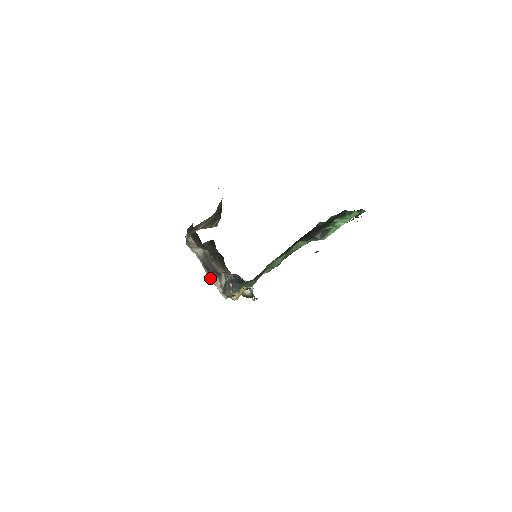
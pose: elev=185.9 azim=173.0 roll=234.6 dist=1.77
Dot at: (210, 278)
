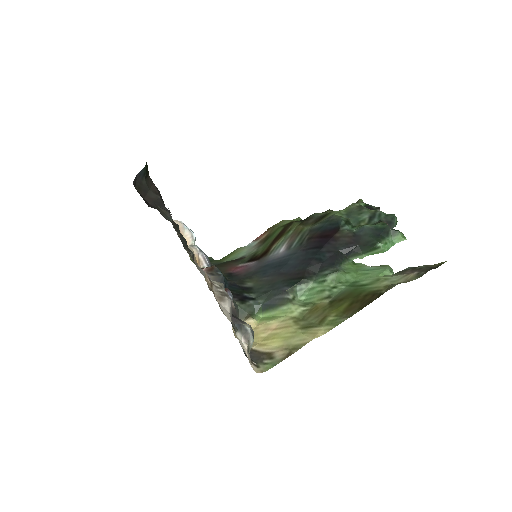
Dot at: occluded
